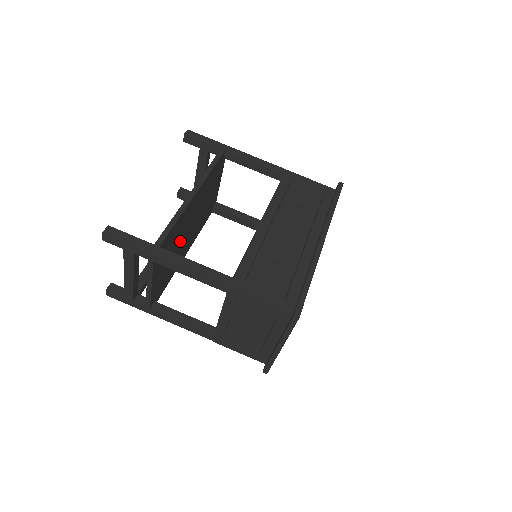
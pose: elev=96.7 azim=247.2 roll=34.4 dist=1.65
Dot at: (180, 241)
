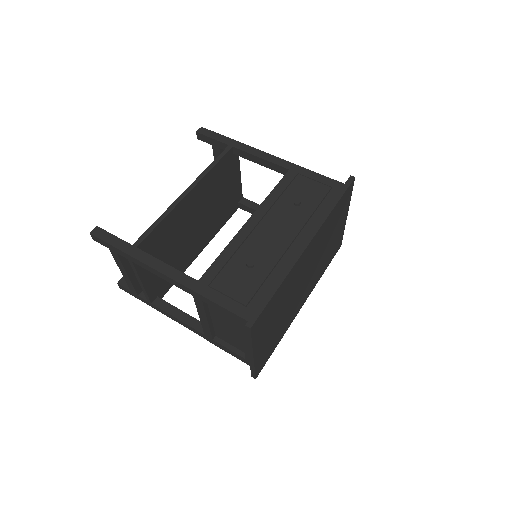
Dot at: (181, 239)
